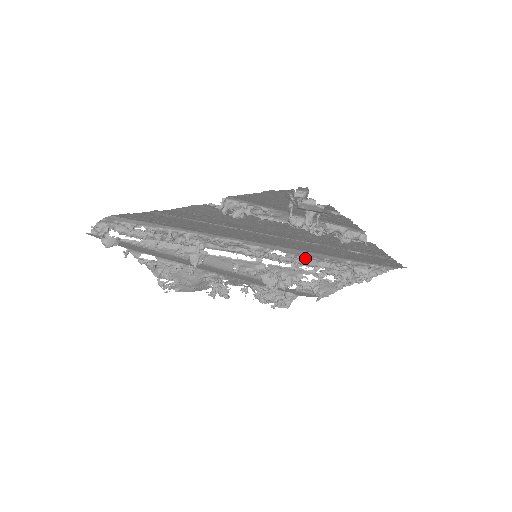
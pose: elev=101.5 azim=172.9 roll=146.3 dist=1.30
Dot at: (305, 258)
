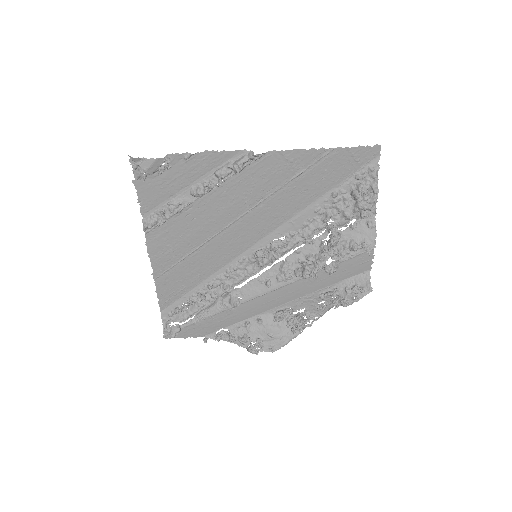
Dot at: (303, 227)
